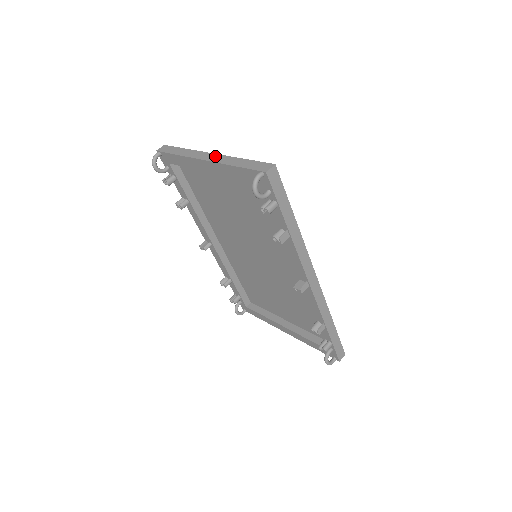
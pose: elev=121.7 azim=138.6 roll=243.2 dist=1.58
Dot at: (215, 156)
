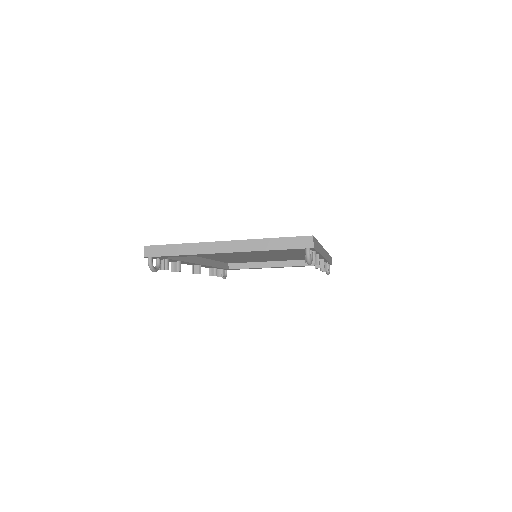
Dot at: (234, 244)
